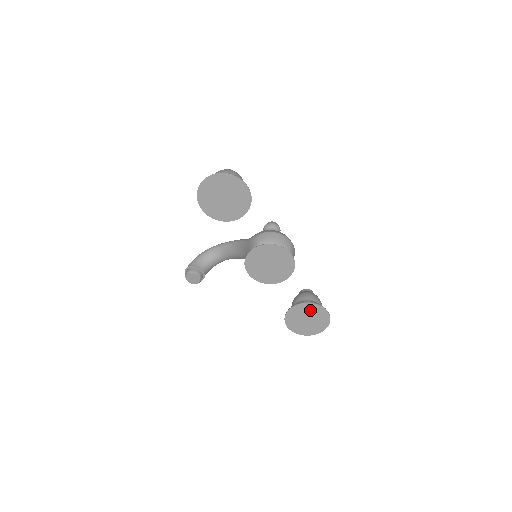
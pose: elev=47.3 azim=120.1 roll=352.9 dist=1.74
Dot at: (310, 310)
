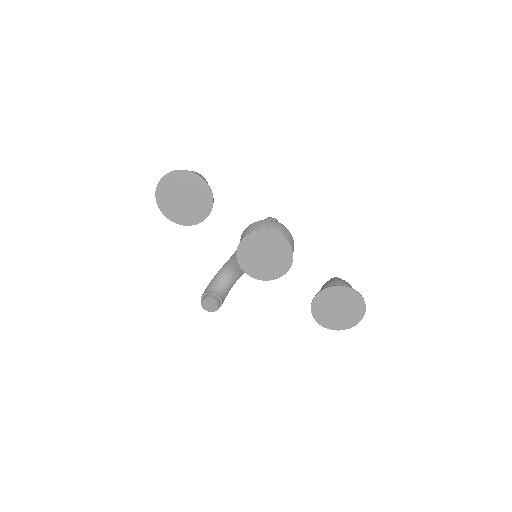
Dot at: (335, 296)
